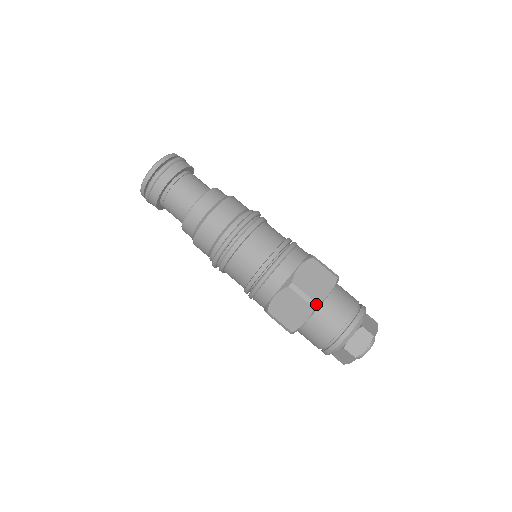
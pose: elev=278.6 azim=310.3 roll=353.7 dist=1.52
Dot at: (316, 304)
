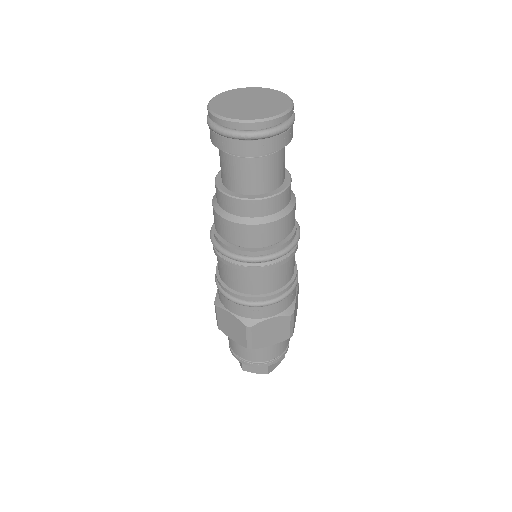
Dot at: occluded
